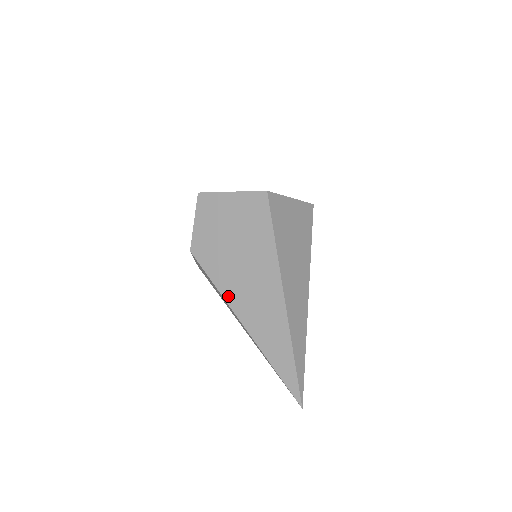
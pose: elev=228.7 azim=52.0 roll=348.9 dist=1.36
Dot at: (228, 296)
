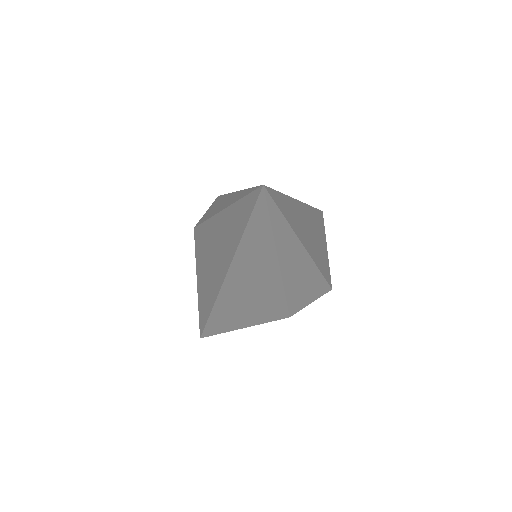
Dot at: occluded
